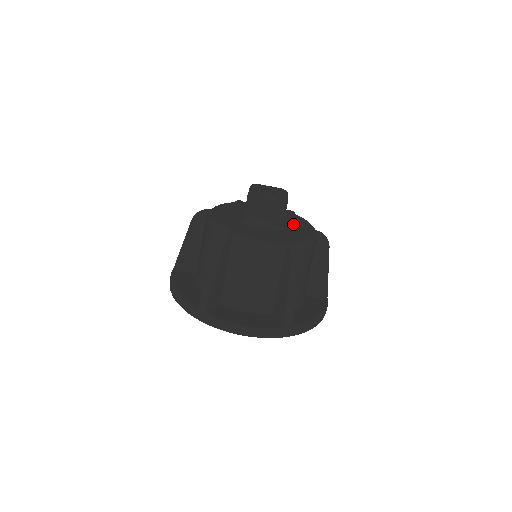
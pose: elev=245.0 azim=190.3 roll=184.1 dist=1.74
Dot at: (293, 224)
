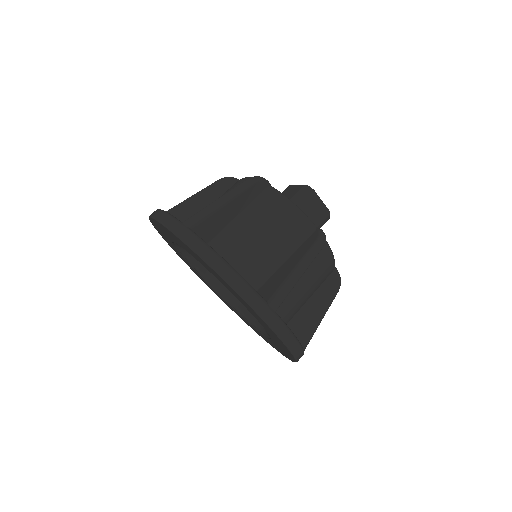
Dot at: occluded
